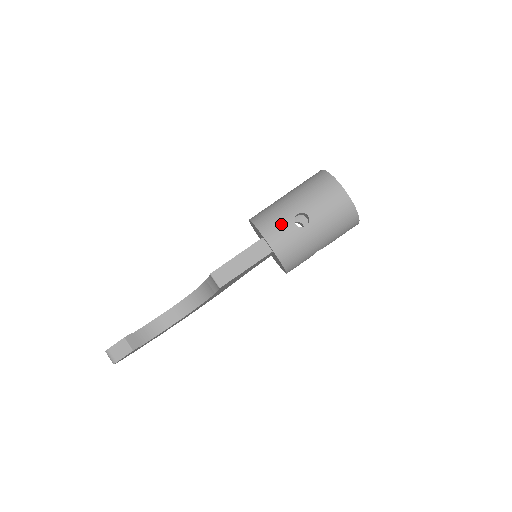
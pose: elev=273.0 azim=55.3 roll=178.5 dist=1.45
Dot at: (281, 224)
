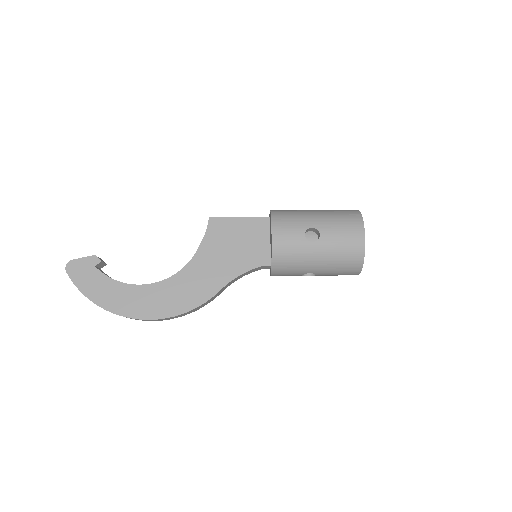
Dot at: occluded
